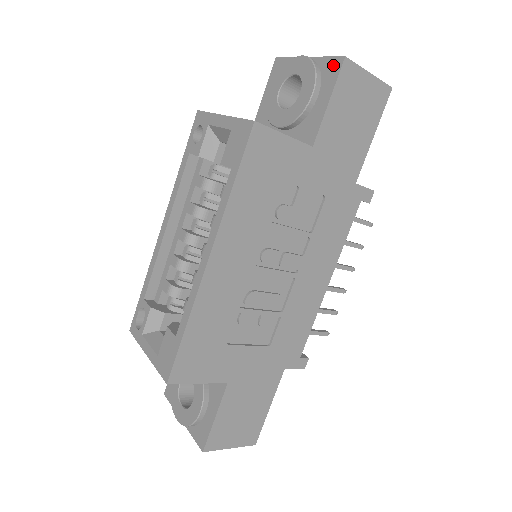
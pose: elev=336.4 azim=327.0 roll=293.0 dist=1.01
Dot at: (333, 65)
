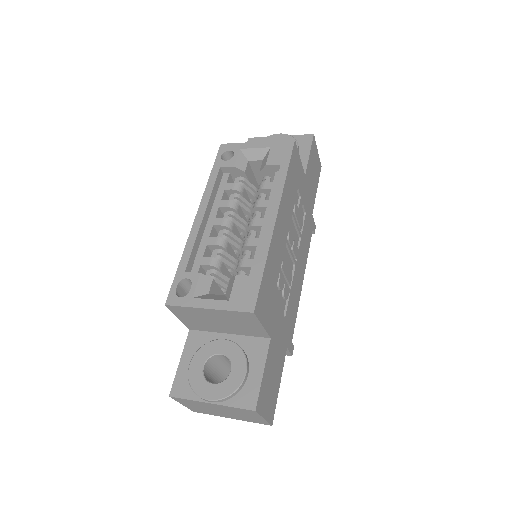
Dot at: (306, 138)
